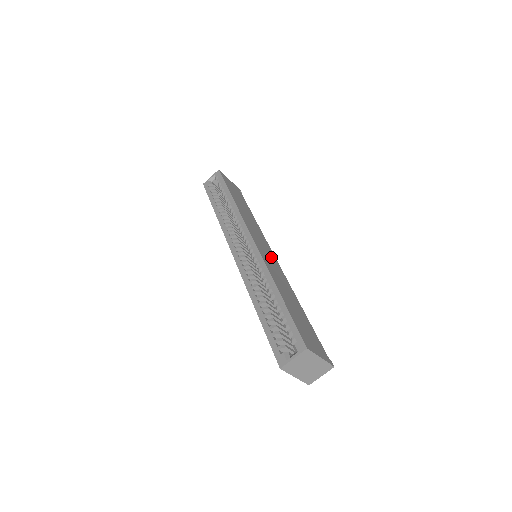
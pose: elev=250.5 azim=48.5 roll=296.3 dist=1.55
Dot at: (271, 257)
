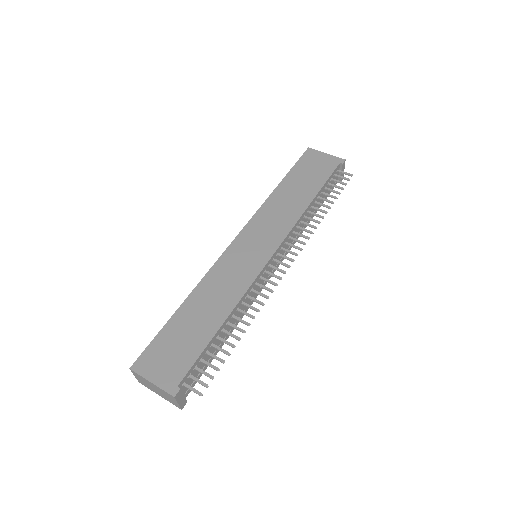
Dot at: (253, 258)
